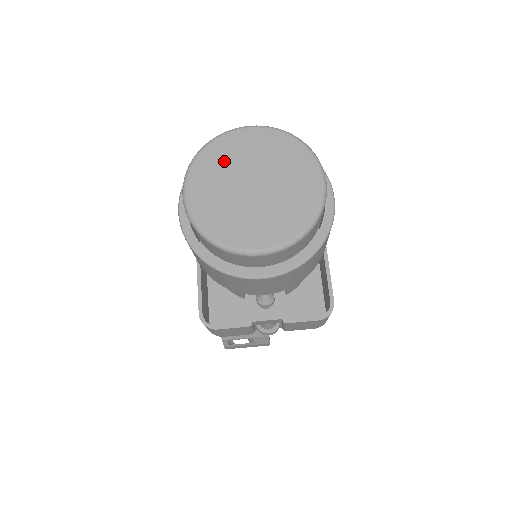
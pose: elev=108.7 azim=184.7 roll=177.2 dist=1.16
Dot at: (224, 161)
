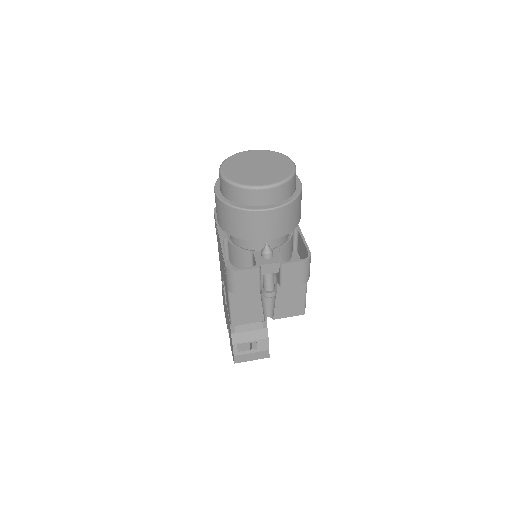
Dot at: (240, 160)
